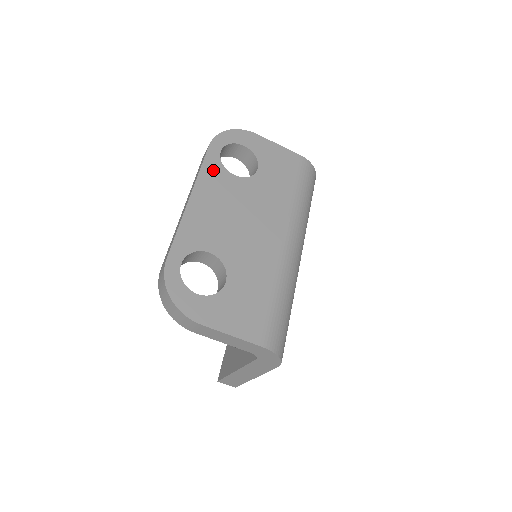
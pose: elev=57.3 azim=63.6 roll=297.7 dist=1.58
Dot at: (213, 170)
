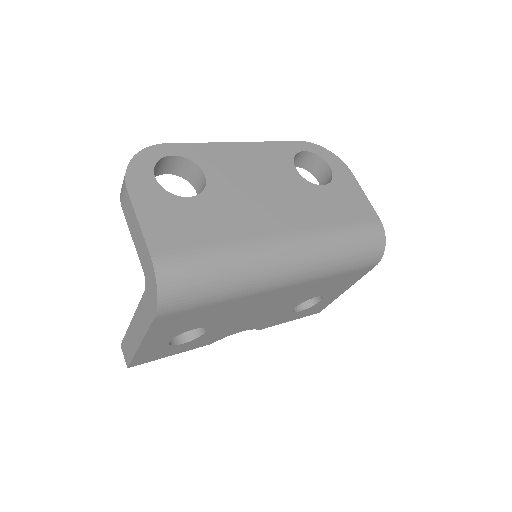
Dot at: (281, 151)
